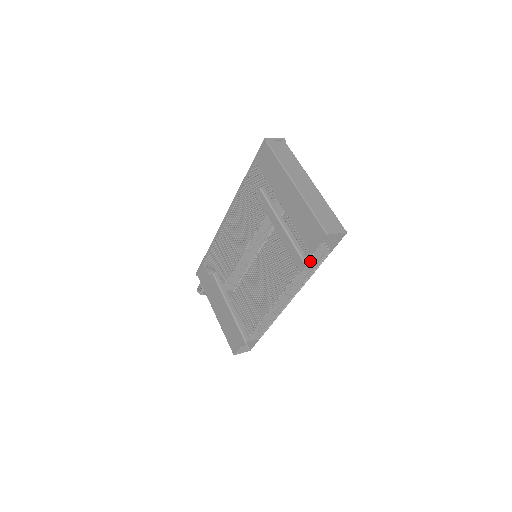
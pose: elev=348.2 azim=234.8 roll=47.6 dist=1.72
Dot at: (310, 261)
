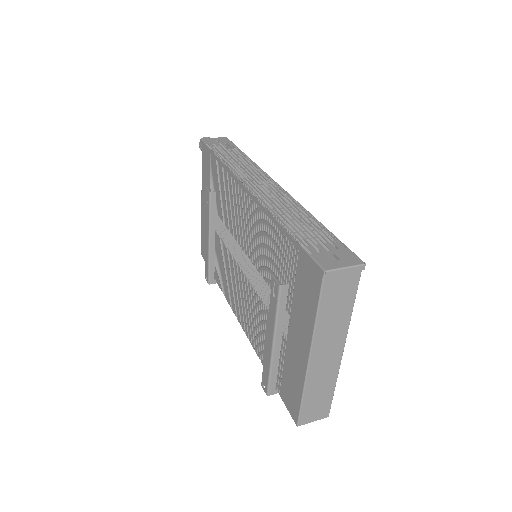
Dot at: (276, 391)
